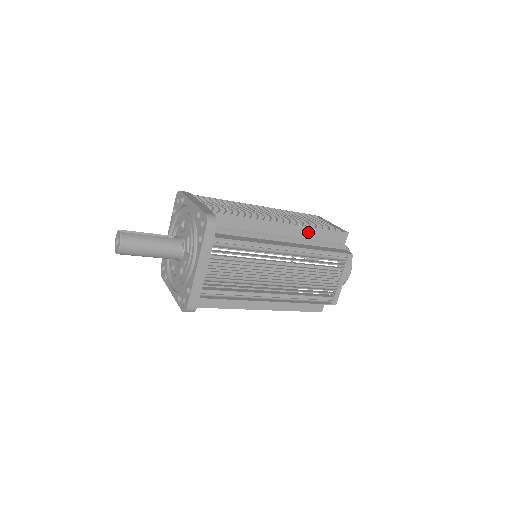
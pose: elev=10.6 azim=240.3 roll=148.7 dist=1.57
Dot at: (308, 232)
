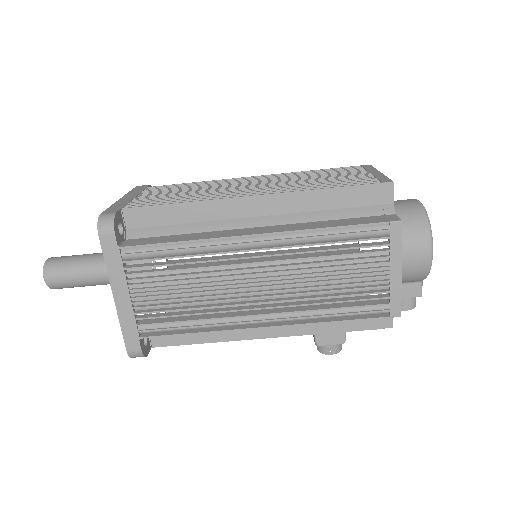
Dot at: occluded
